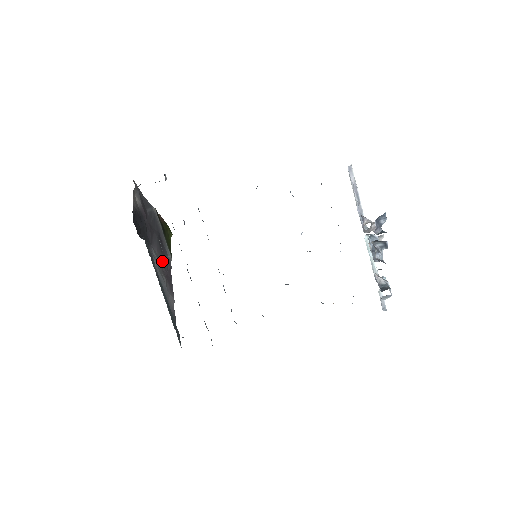
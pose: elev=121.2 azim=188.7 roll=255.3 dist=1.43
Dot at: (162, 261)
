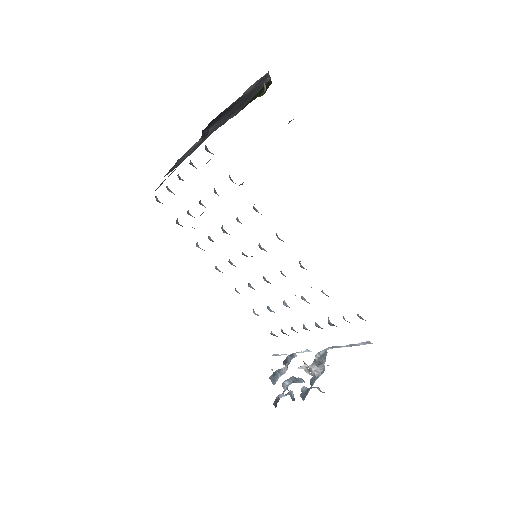
Dot at: occluded
